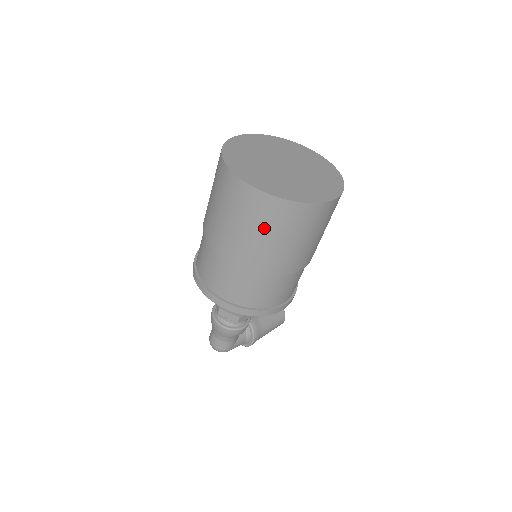
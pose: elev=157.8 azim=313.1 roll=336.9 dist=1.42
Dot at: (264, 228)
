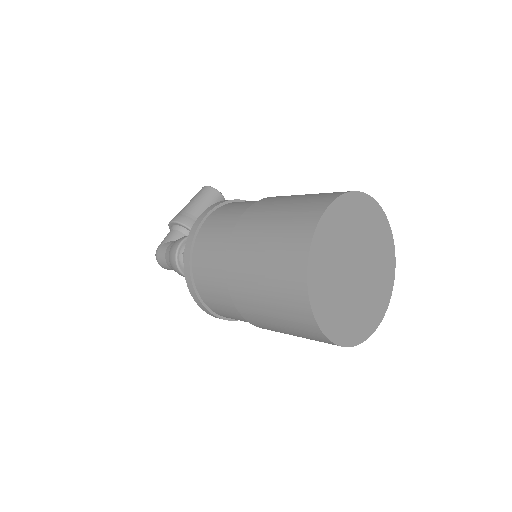
Dot at: occluded
